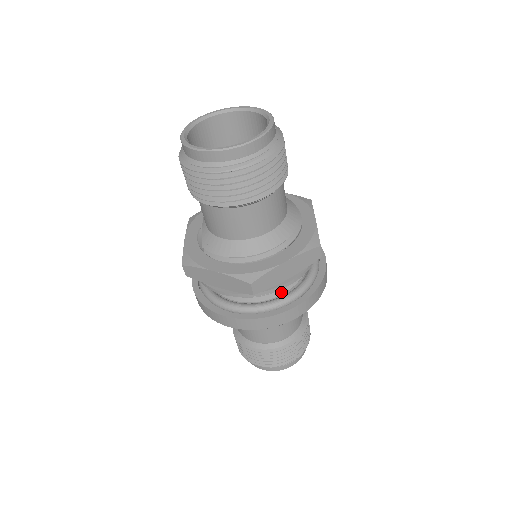
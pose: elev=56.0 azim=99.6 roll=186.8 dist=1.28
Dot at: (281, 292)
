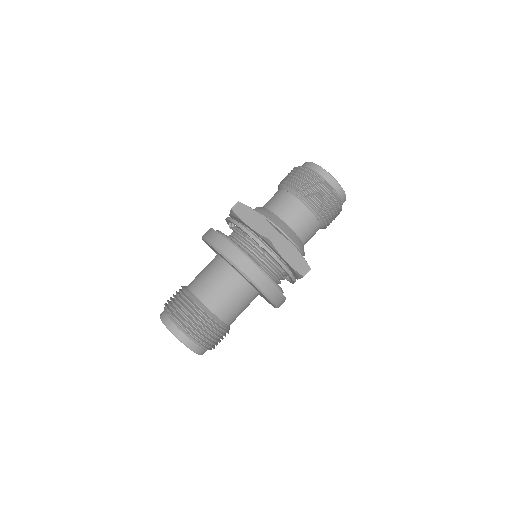
Dot at: occluded
